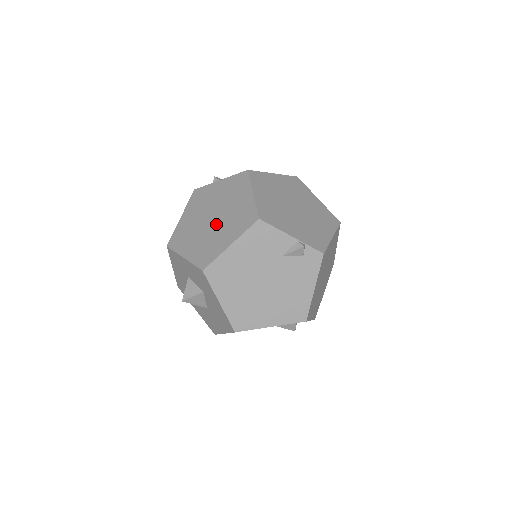
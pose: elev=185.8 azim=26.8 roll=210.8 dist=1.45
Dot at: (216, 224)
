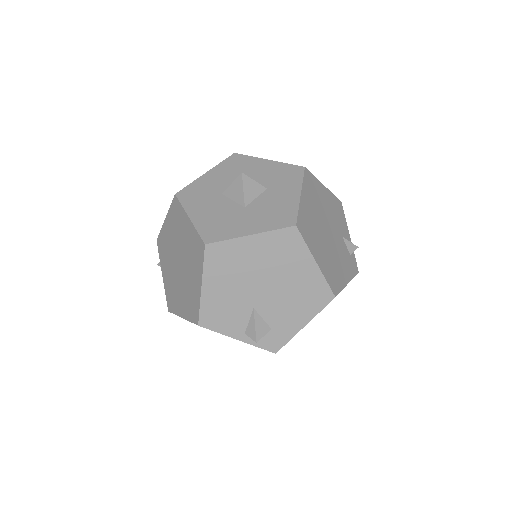
Dot at: occluded
